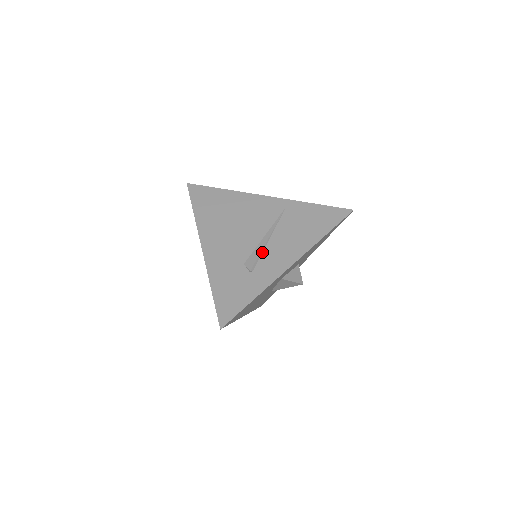
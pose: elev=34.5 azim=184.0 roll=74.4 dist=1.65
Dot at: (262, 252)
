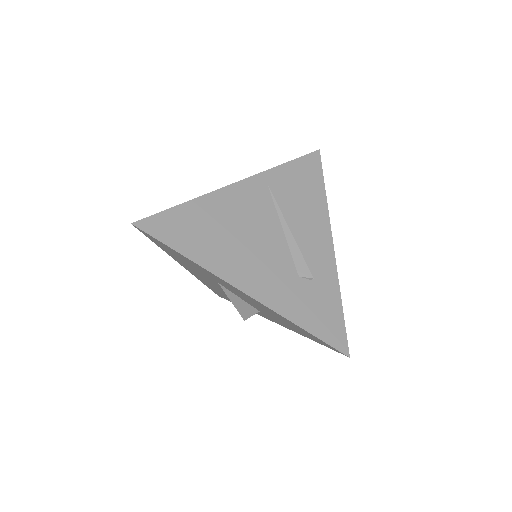
Dot at: (300, 250)
